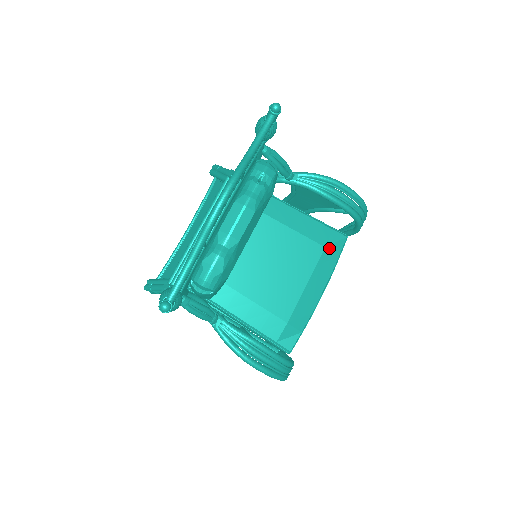
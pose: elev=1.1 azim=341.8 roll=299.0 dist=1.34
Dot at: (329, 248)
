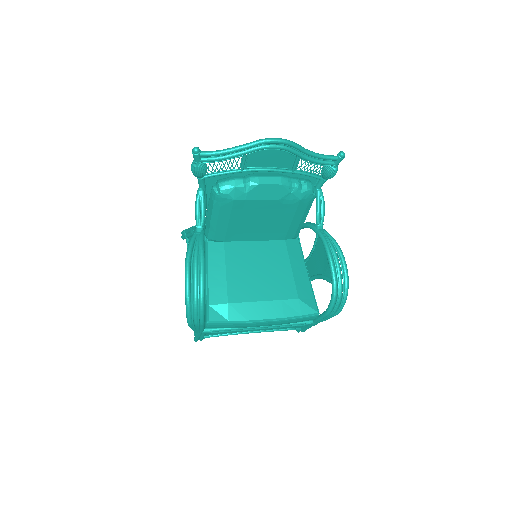
Dot at: (300, 303)
